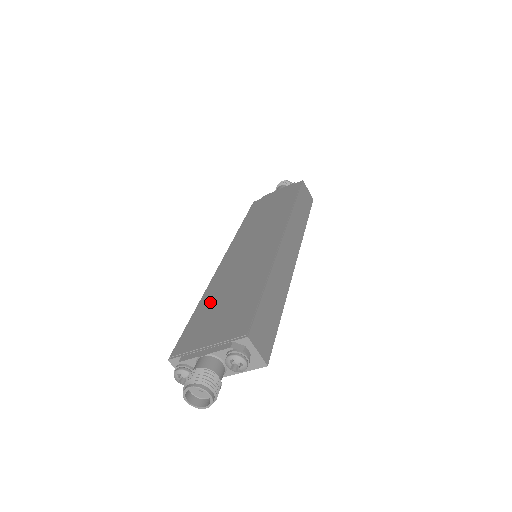
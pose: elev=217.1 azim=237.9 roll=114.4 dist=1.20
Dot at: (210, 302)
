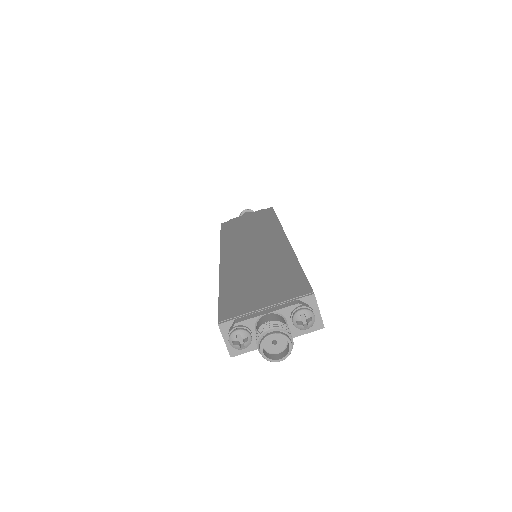
Dot at: (236, 283)
